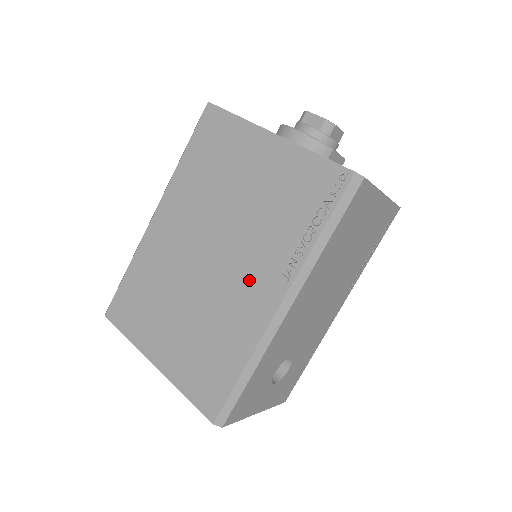
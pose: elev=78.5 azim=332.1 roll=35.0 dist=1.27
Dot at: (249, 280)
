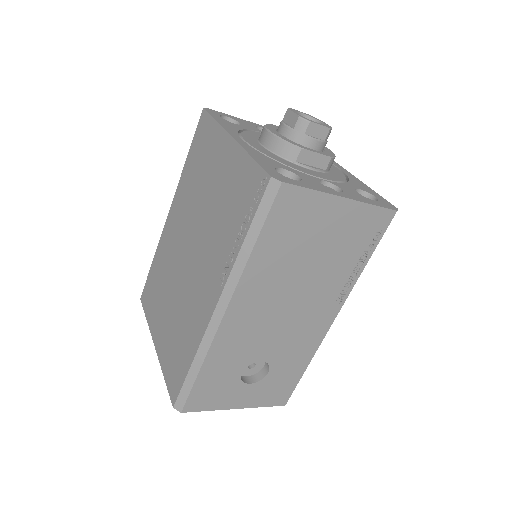
Dot at: (203, 280)
